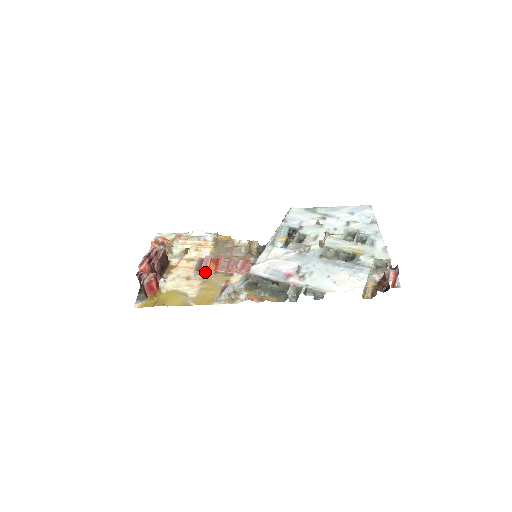
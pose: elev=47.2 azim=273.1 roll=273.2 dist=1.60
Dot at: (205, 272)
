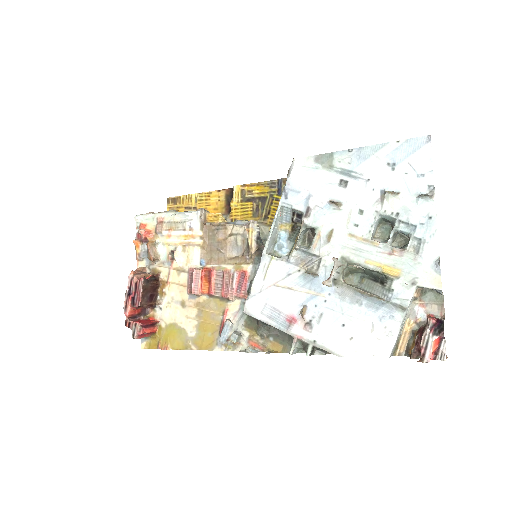
Dot at: (198, 296)
